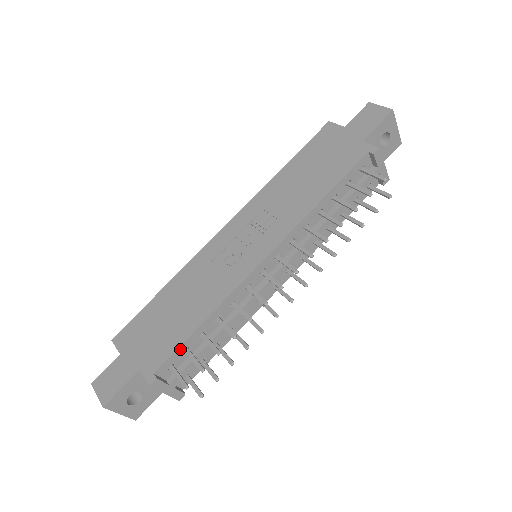
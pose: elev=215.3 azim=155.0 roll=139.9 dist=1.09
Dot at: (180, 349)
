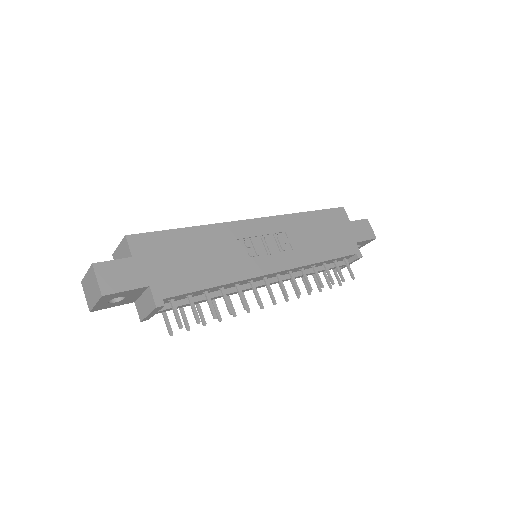
Dot at: (190, 293)
